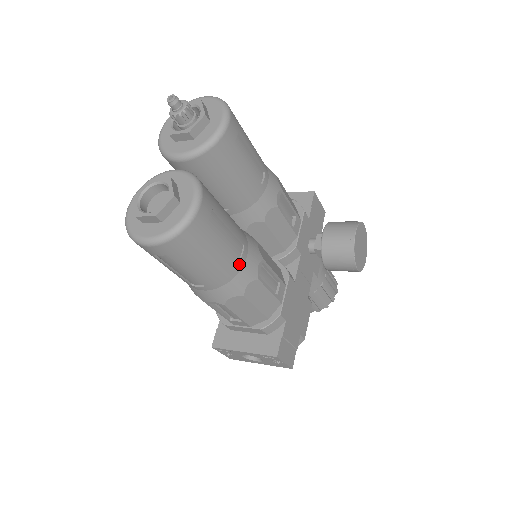
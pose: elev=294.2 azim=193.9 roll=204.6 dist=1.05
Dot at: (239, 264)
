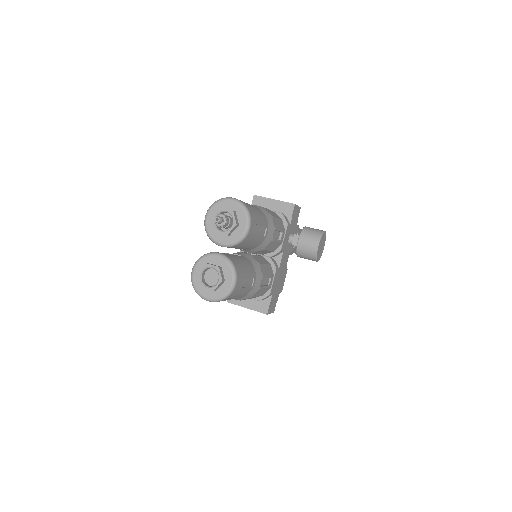
Dot at: (251, 288)
